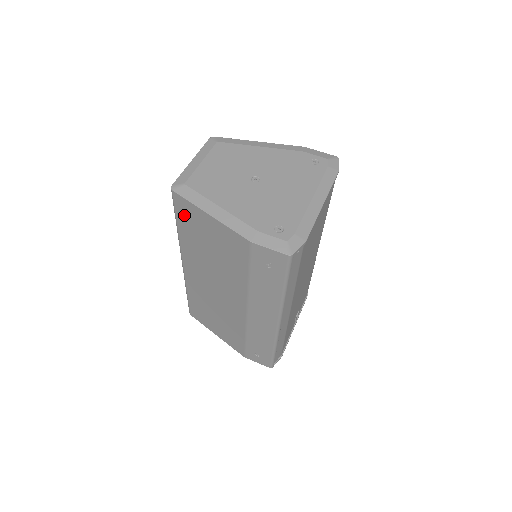
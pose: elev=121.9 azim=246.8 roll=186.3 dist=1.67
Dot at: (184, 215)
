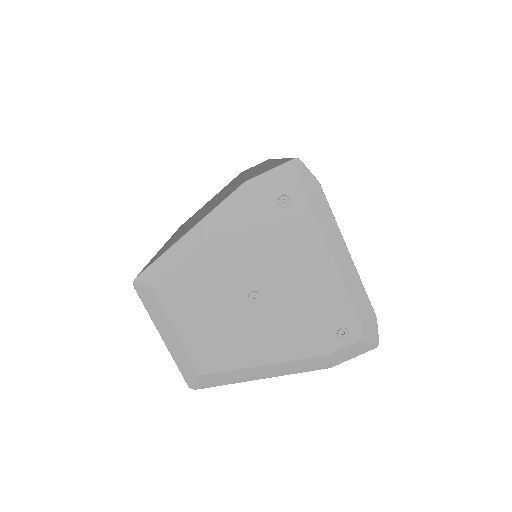
Dot at: occluded
